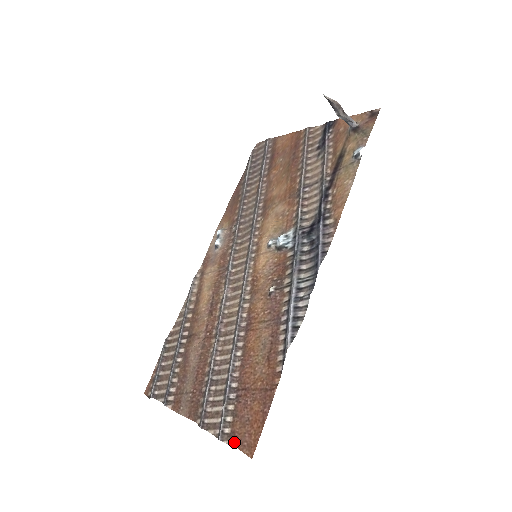
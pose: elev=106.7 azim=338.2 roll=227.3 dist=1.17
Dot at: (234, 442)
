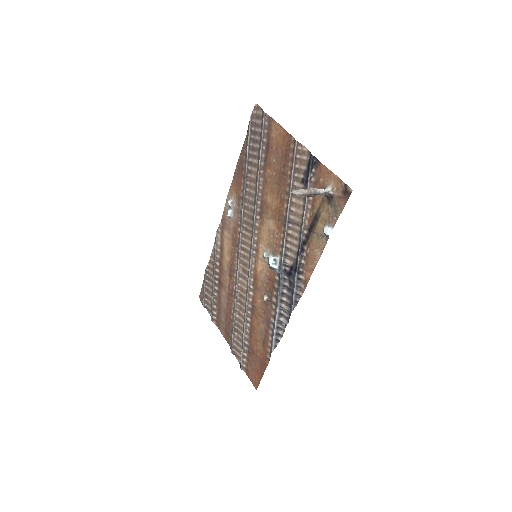
Dot at: (248, 375)
